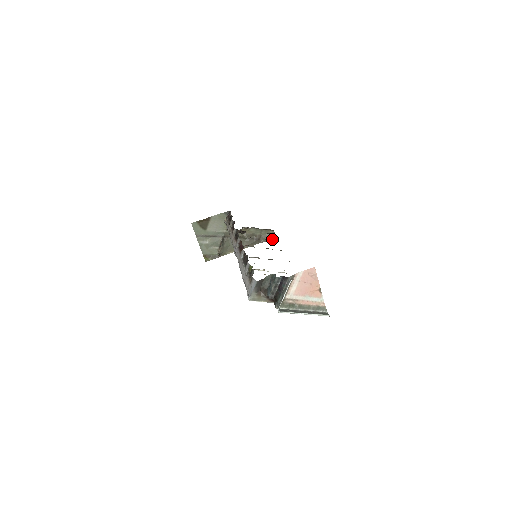
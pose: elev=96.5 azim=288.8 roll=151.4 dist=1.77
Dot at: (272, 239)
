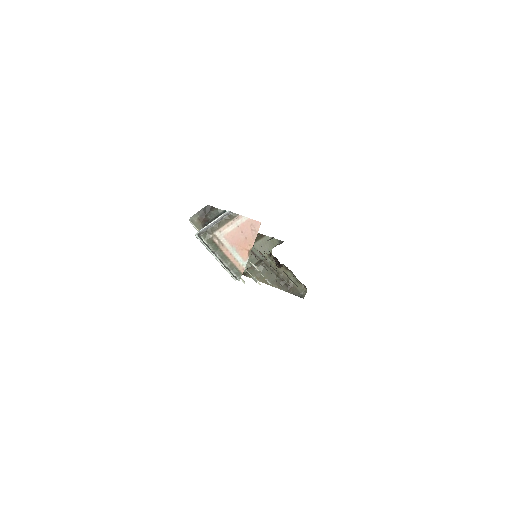
Dot at: (300, 296)
